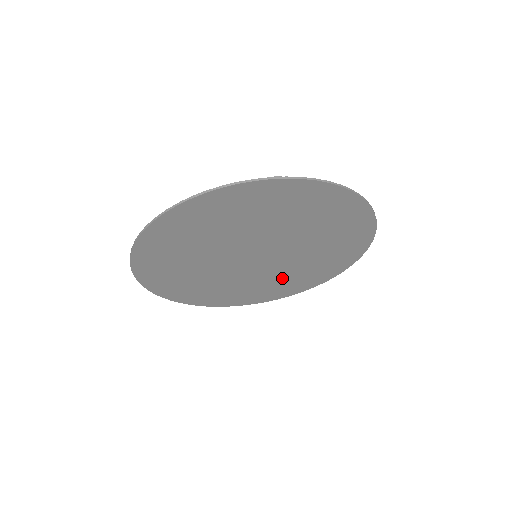
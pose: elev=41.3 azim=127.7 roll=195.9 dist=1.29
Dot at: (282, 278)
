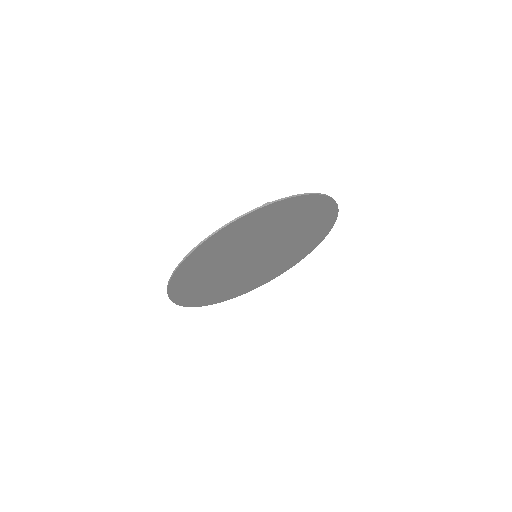
Dot at: (276, 264)
